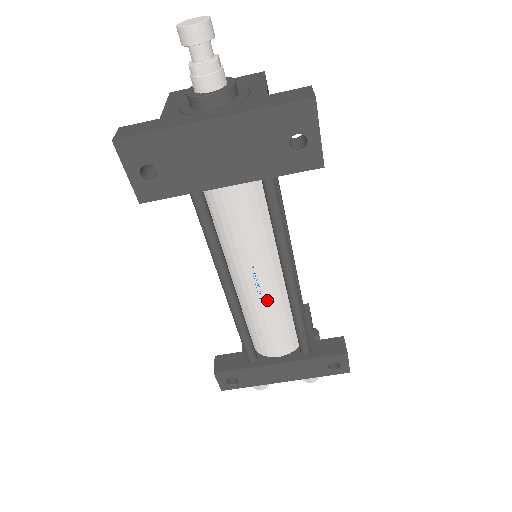
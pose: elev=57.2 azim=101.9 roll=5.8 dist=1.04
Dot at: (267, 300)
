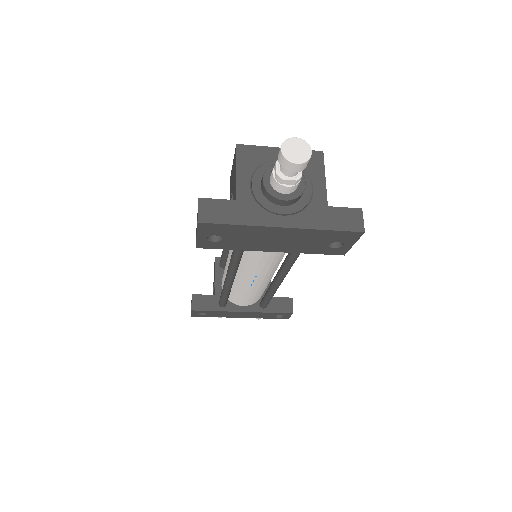
Dot at: (255, 287)
